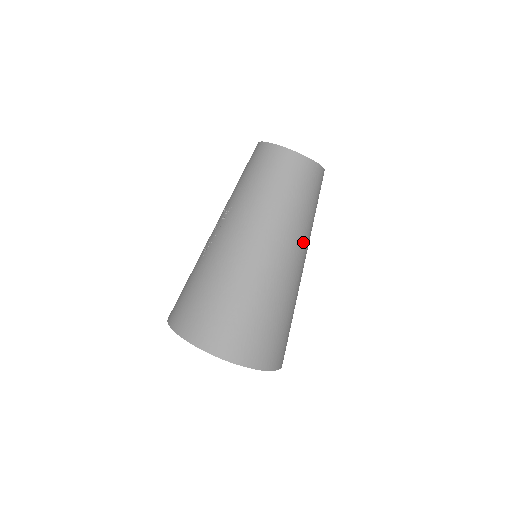
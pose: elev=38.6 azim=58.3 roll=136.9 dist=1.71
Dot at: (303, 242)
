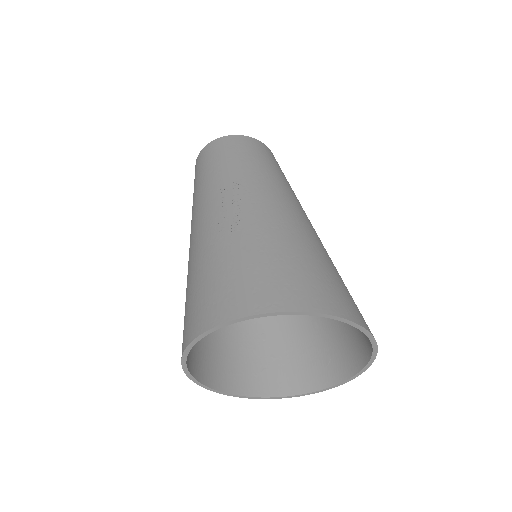
Dot at: occluded
